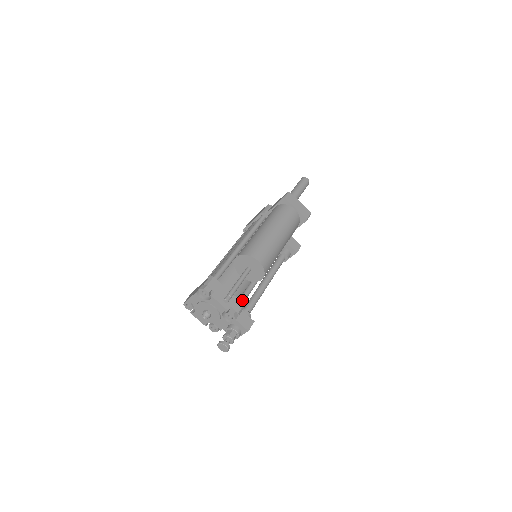
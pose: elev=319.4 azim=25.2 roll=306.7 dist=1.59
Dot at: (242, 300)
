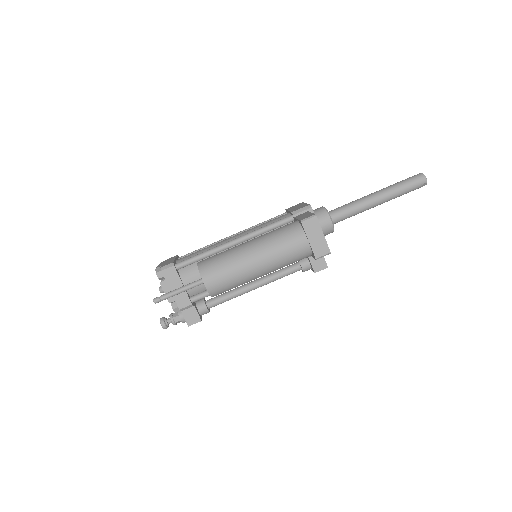
Dot at: (195, 298)
